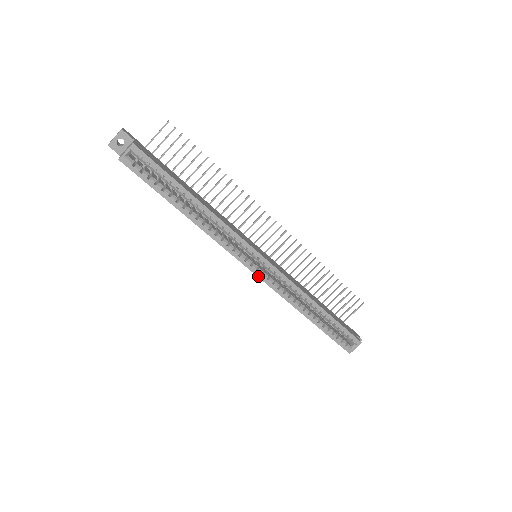
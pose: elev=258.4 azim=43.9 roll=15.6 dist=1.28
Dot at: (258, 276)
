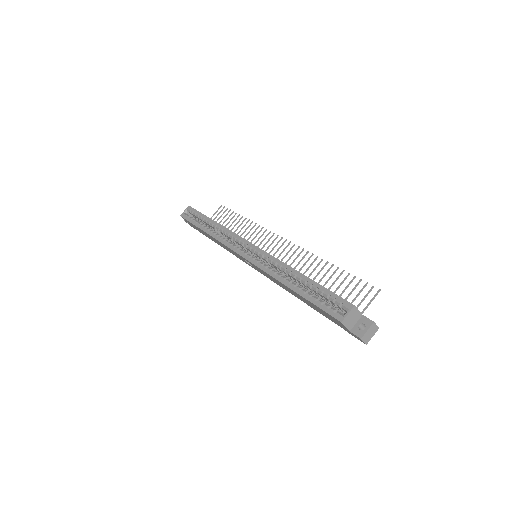
Dot at: (246, 259)
